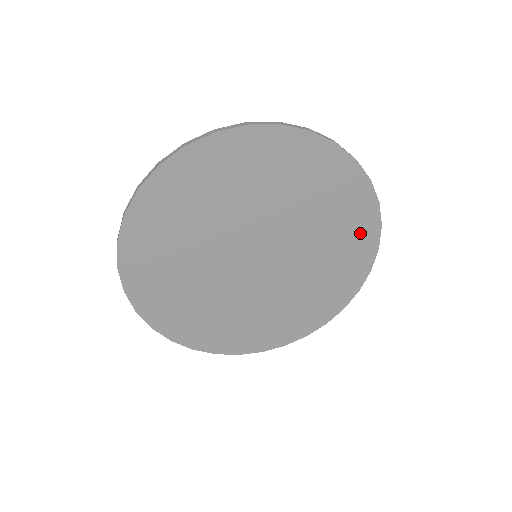
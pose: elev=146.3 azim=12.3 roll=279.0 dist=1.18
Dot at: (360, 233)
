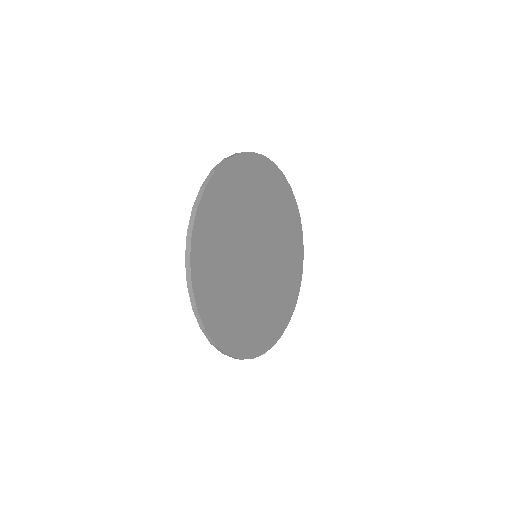
Dot at: (286, 199)
